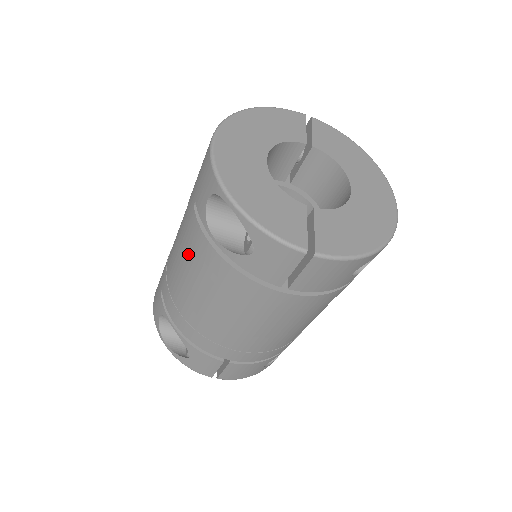
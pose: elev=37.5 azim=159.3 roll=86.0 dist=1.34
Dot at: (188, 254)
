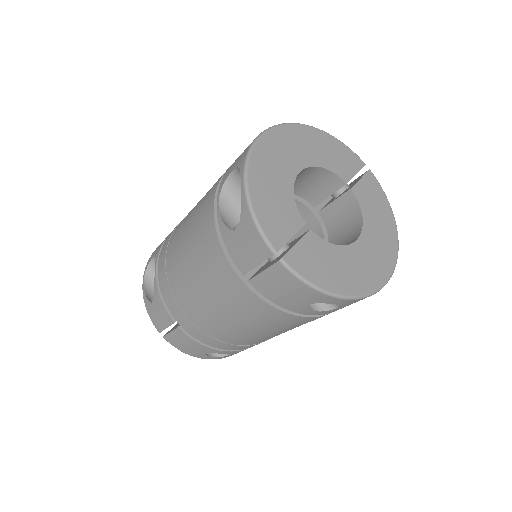
Dot at: (197, 211)
